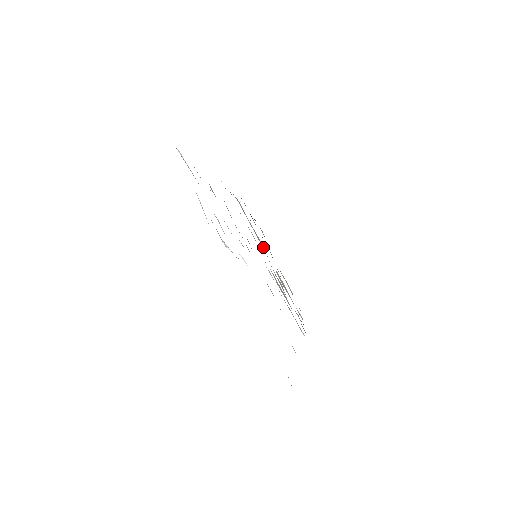
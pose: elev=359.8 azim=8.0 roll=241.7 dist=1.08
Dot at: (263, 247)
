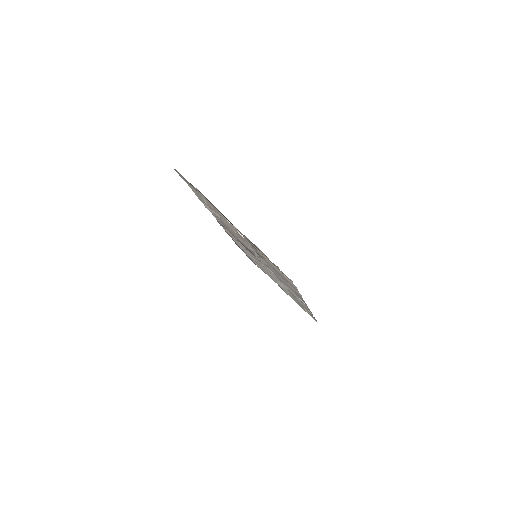
Dot at: occluded
